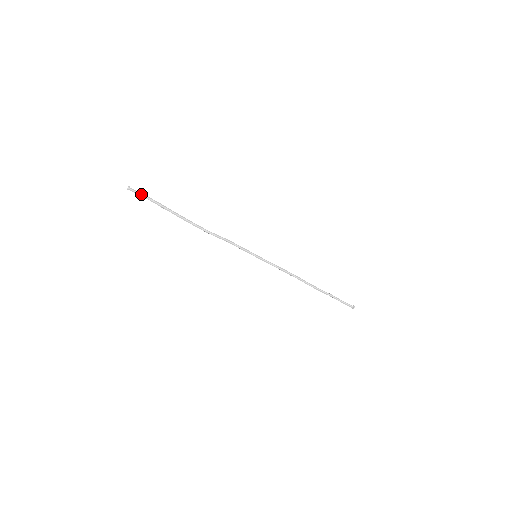
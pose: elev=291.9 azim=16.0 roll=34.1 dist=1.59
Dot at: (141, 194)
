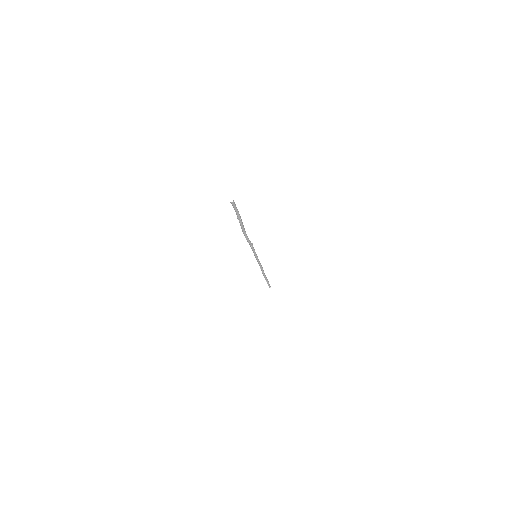
Dot at: (236, 207)
